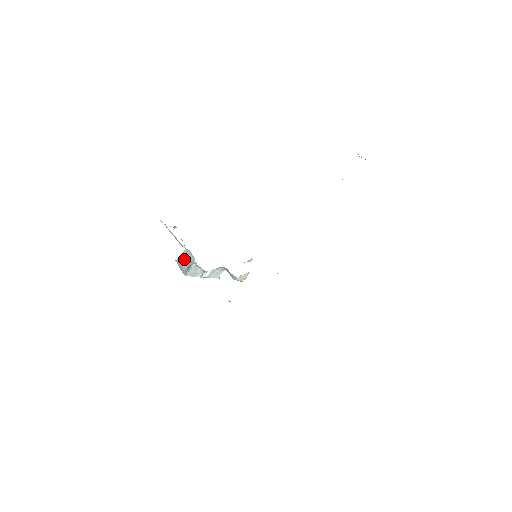
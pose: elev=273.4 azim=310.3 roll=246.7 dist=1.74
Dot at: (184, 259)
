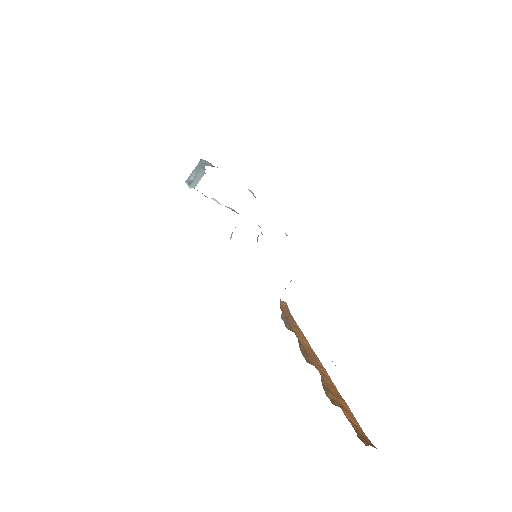
Dot at: (199, 171)
